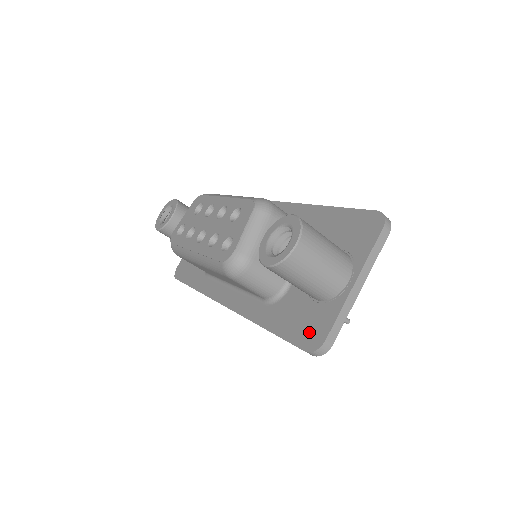
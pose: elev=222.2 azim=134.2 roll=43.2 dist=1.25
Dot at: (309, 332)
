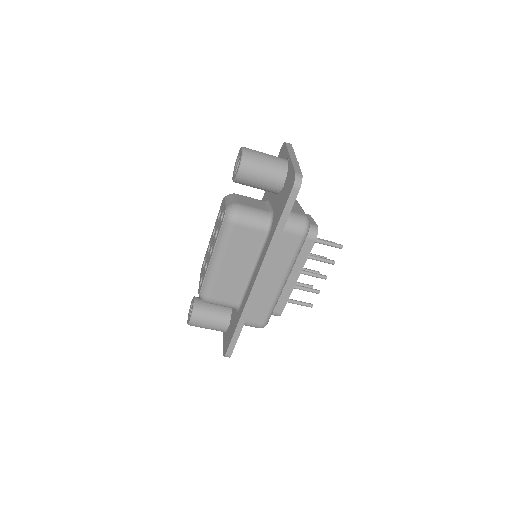
Dot at: (289, 187)
